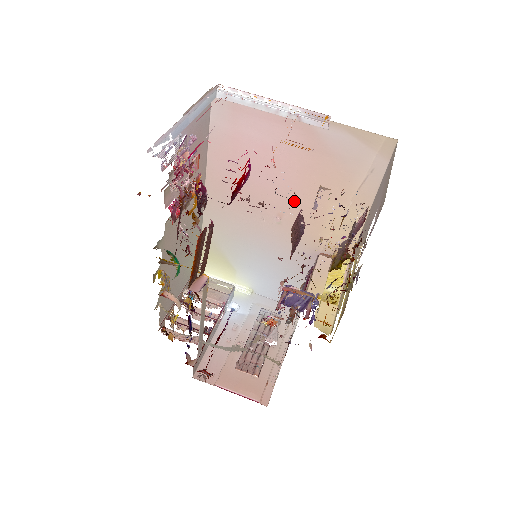
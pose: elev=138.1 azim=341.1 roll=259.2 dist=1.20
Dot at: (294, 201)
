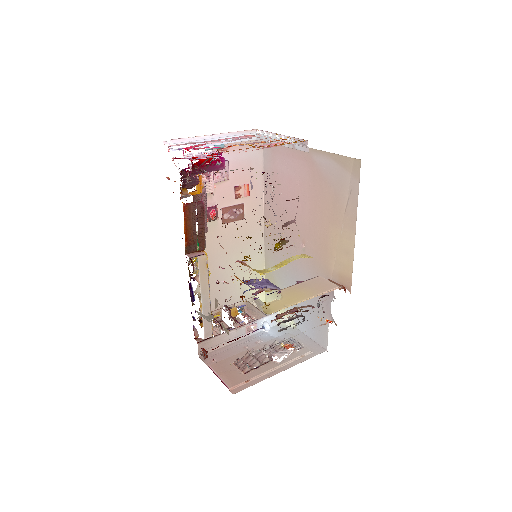
Dot at: (310, 227)
